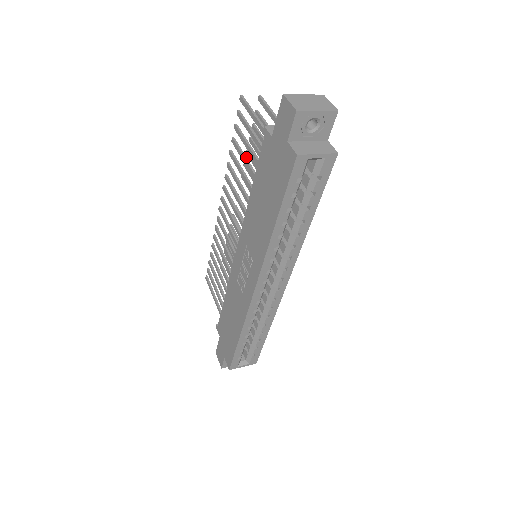
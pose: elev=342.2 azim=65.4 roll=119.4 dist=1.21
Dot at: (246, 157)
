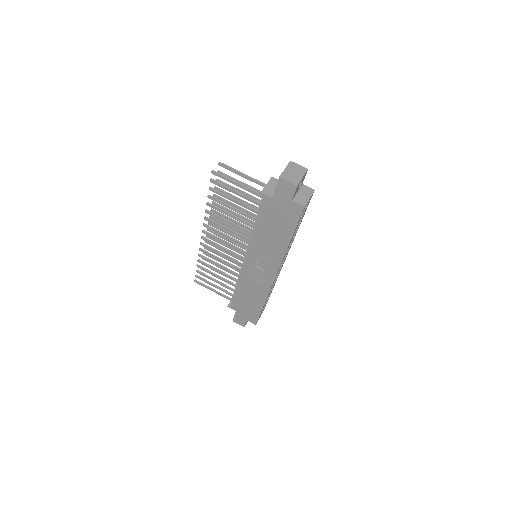
Dot at: (232, 206)
